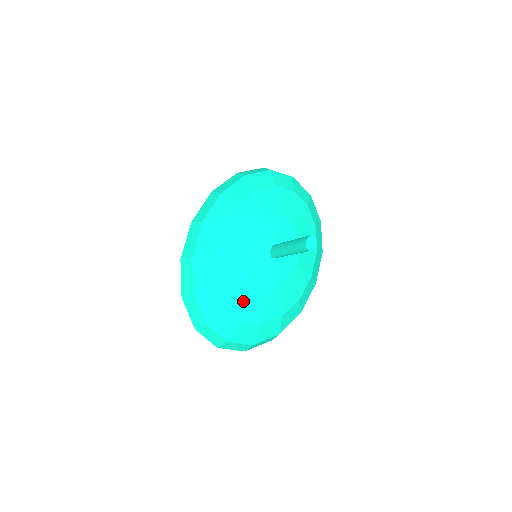
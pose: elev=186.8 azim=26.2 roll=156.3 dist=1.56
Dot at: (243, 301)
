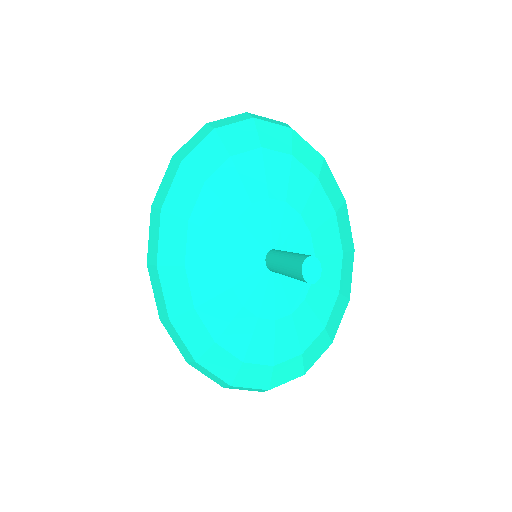
Dot at: (262, 345)
